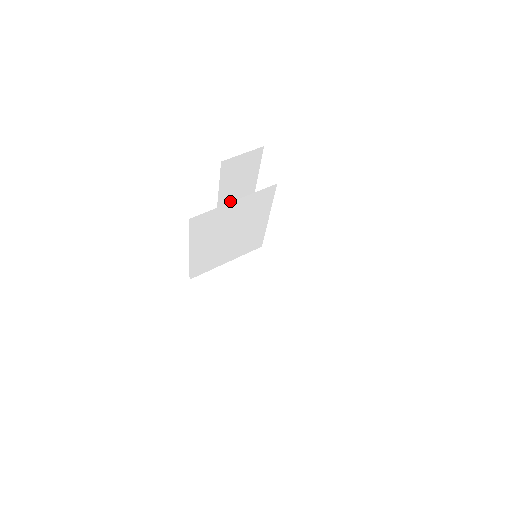
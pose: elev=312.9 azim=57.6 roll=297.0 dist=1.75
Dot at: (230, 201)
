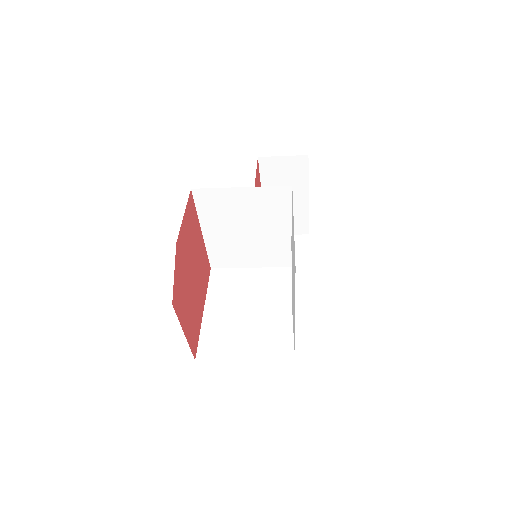
Dot at: occluded
